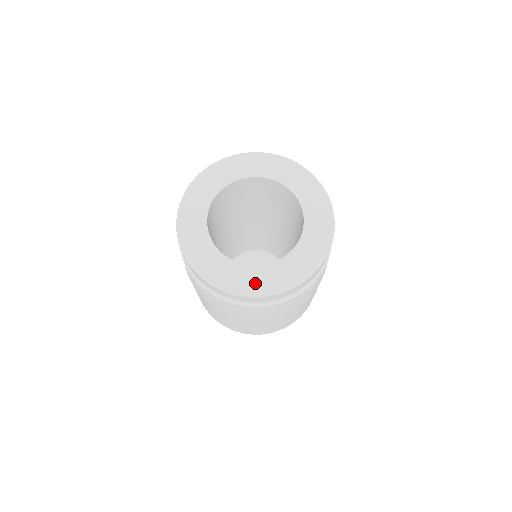
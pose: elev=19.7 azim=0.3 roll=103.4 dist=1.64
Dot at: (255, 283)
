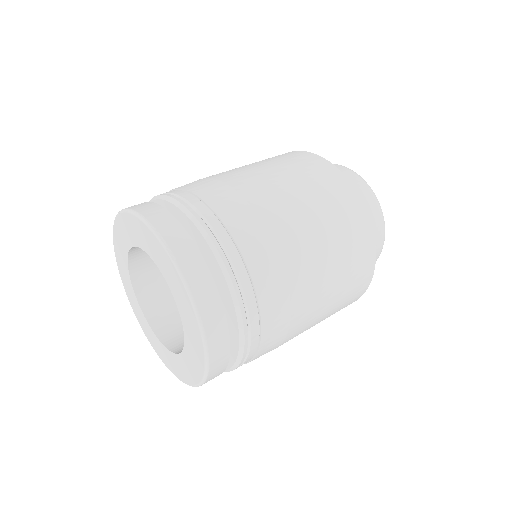
Dot at: (177, 370)
